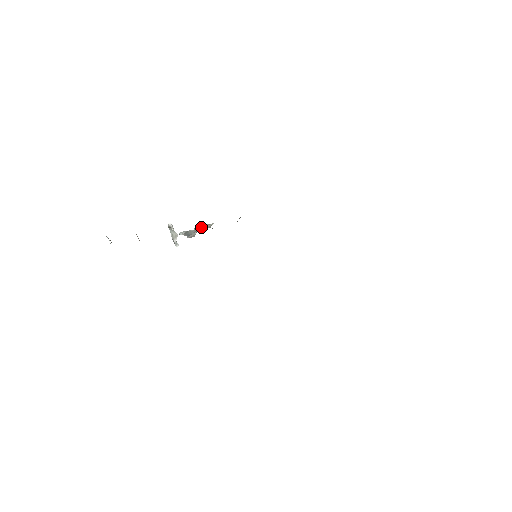
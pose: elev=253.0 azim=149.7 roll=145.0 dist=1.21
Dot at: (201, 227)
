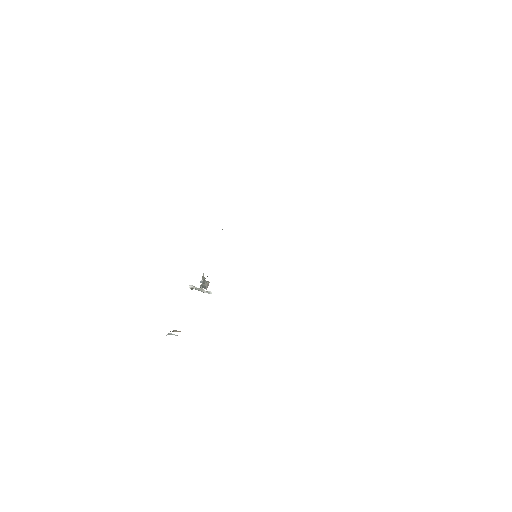
Dot at: (202, 280)
